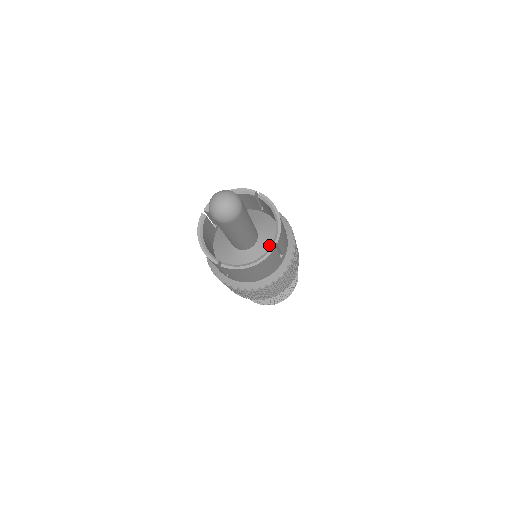
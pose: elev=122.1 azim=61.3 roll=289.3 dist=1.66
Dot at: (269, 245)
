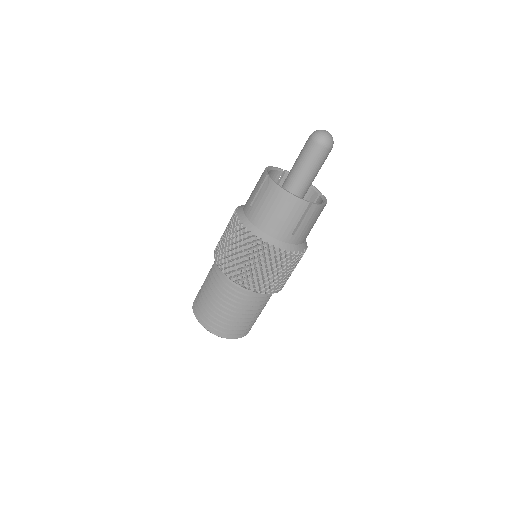
Dot at: occluded
